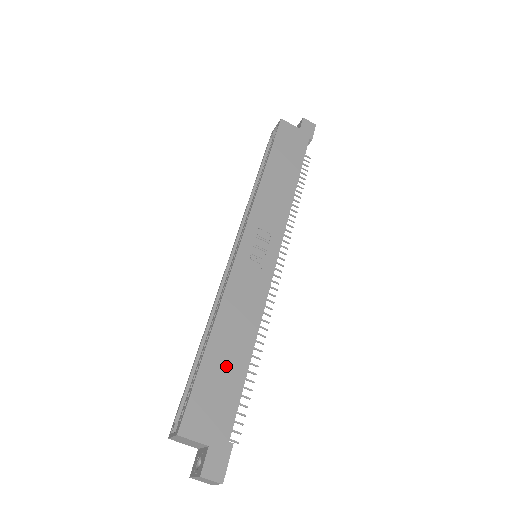
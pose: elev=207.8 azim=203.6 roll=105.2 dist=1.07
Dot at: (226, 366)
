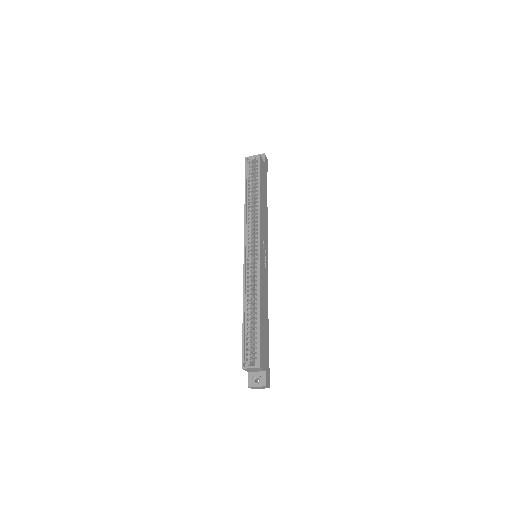
Dot at: (265, 328)
